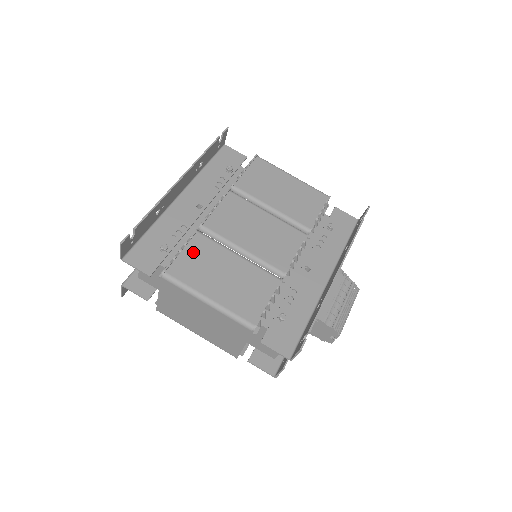
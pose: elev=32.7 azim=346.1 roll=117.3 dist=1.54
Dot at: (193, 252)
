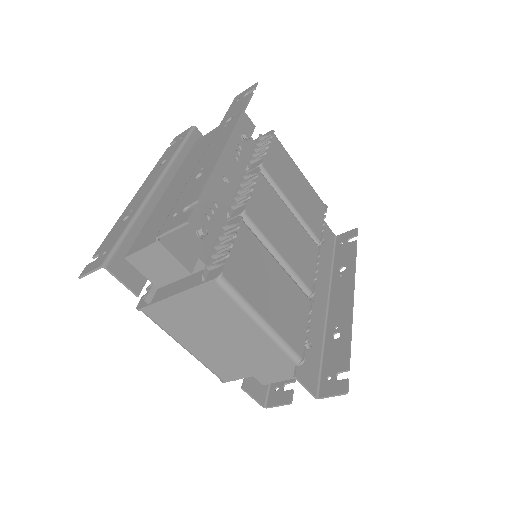
Dot at: (242, 249)
